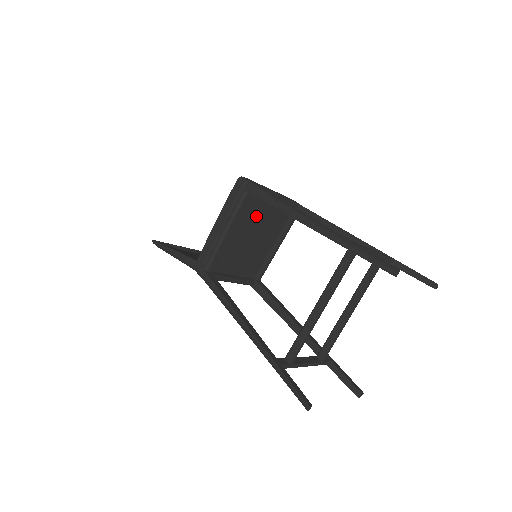
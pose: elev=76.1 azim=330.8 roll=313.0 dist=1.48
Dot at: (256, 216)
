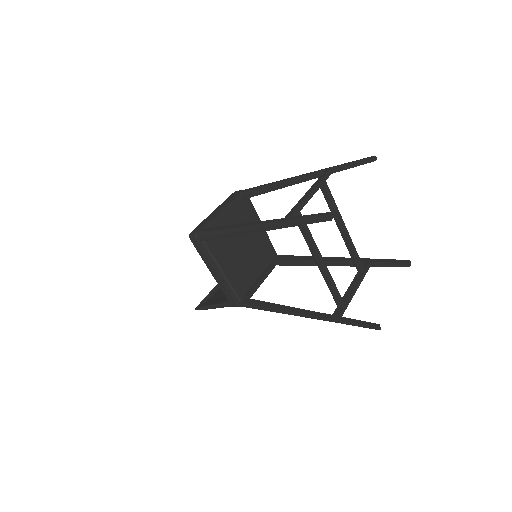
Dot at: (227, 237)
